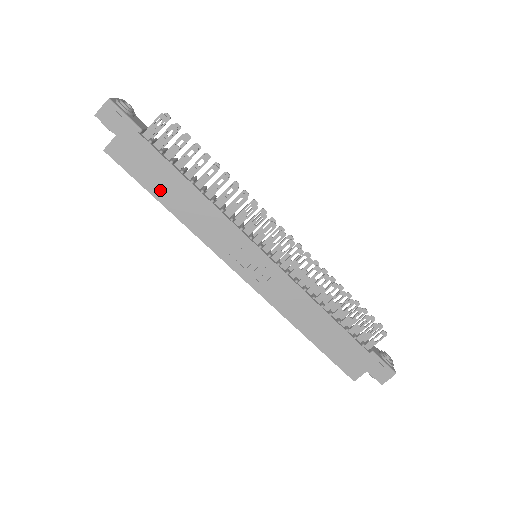
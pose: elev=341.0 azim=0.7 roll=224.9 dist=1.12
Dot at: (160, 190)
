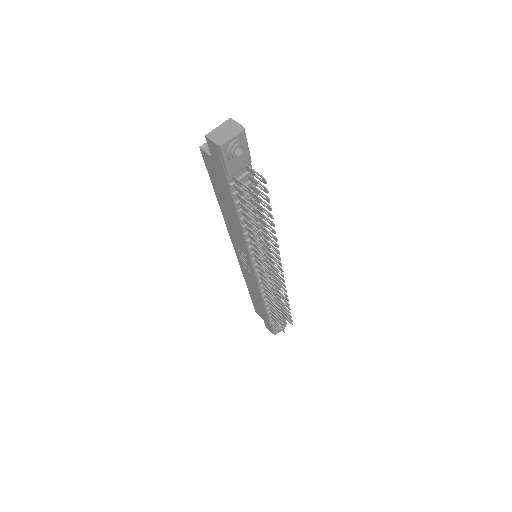
Dot at: (220, 196)
